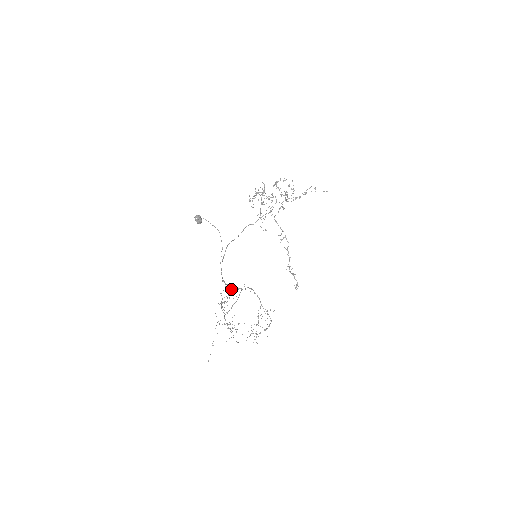
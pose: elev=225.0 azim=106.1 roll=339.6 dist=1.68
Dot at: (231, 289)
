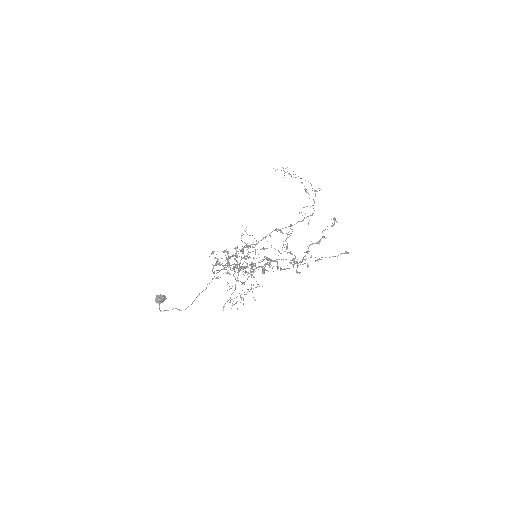
Dot at: occluded
